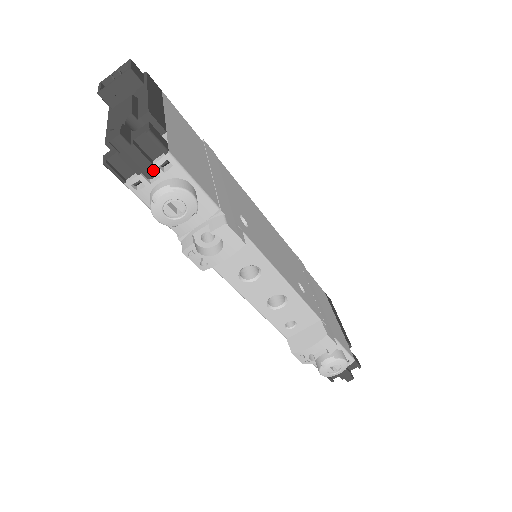
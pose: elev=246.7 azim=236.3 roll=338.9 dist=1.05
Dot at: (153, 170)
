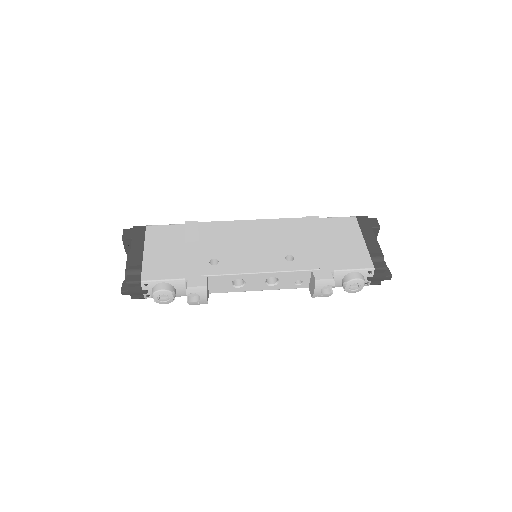
Dot at: (145, 290)
